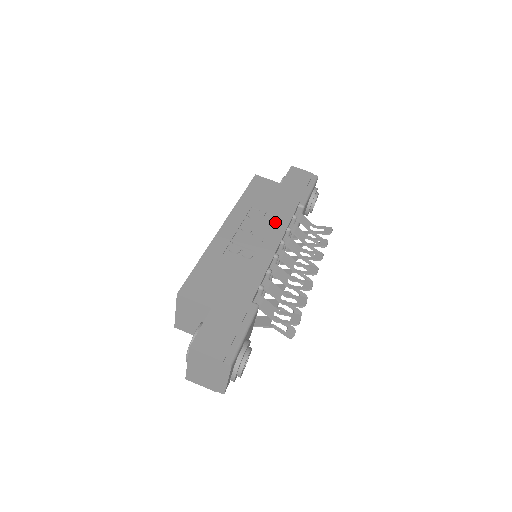
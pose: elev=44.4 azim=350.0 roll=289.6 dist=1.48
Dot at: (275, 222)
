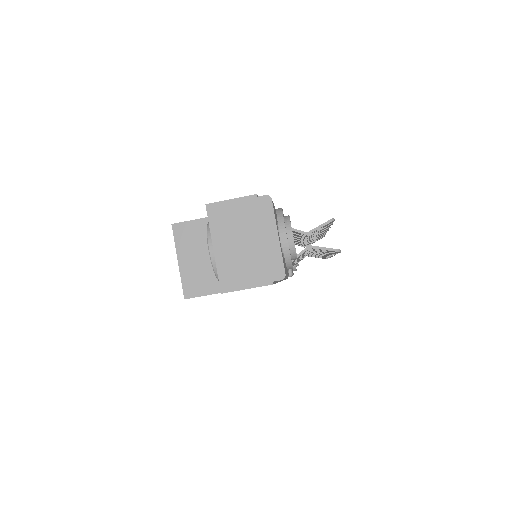
Dot at: occluded
